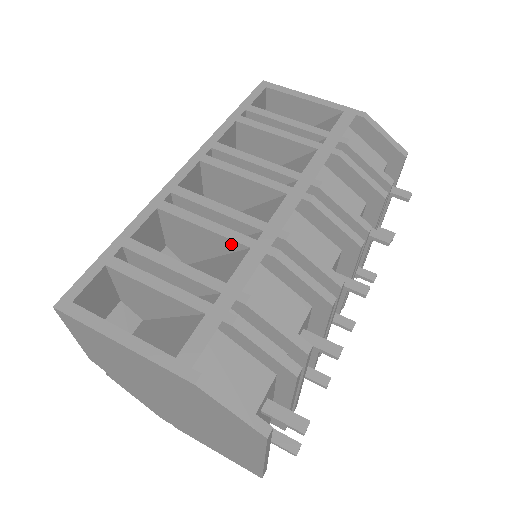
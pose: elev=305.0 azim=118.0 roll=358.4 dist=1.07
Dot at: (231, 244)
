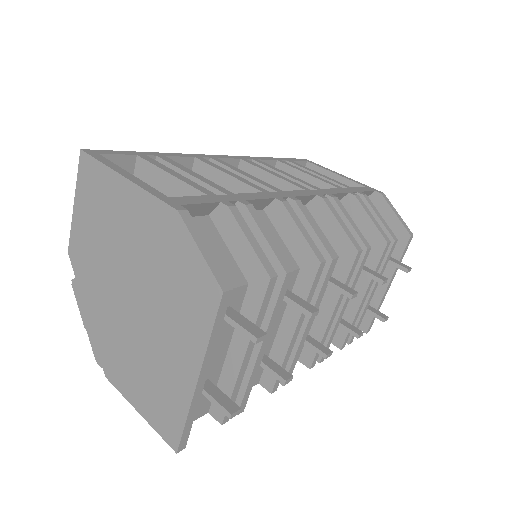
Dot at: (246, 191)
